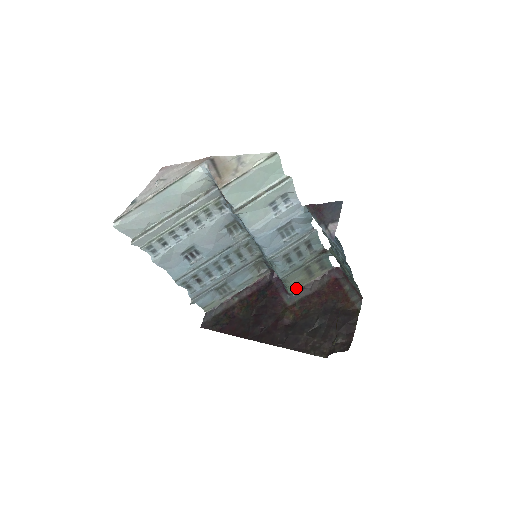
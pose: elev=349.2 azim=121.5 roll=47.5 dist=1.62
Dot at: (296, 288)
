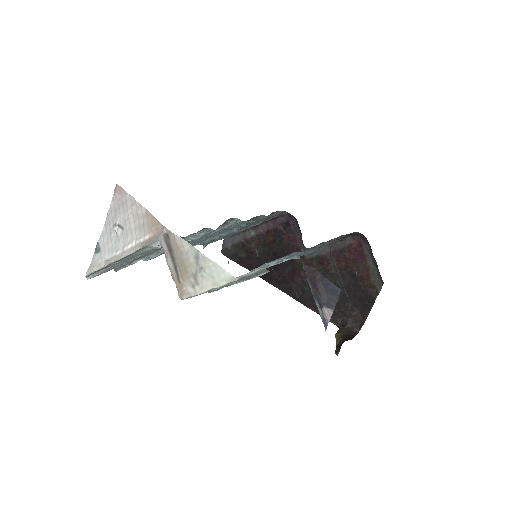
Dot at: occluded
